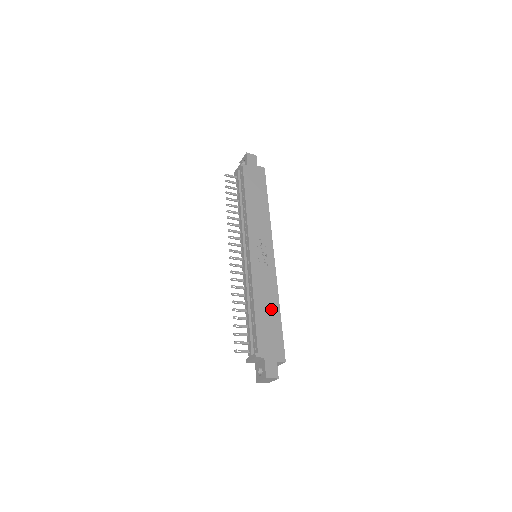
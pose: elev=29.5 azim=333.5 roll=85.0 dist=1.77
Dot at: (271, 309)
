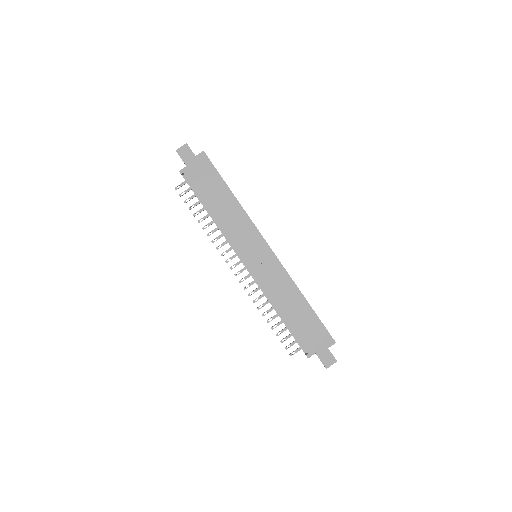
Dot at: (297, 305)
